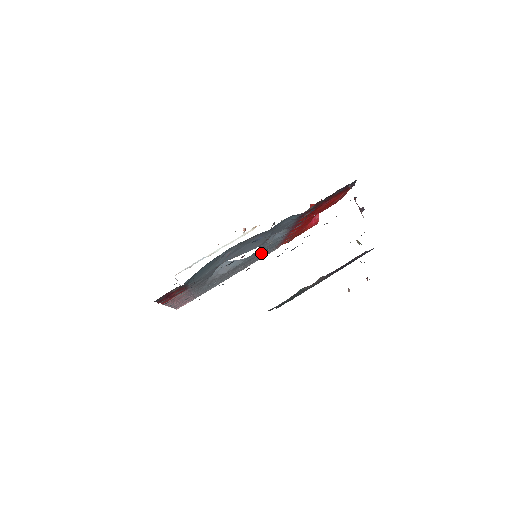
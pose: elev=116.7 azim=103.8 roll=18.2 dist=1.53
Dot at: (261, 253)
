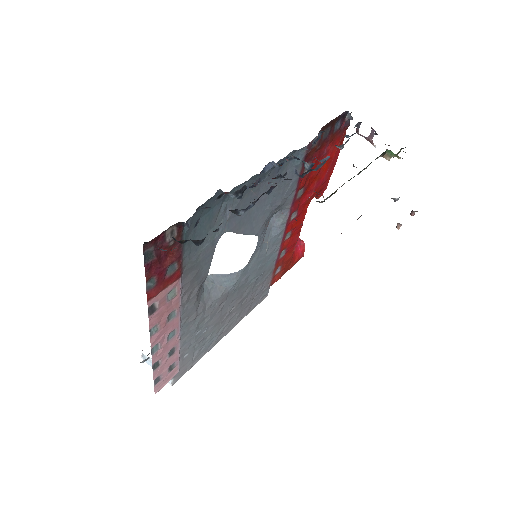
Dot at: (255, 279)
